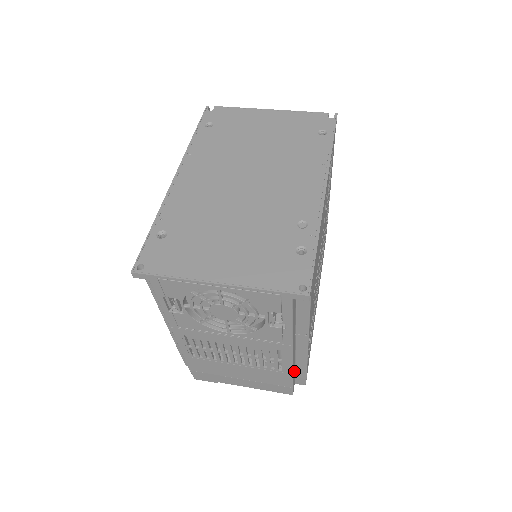
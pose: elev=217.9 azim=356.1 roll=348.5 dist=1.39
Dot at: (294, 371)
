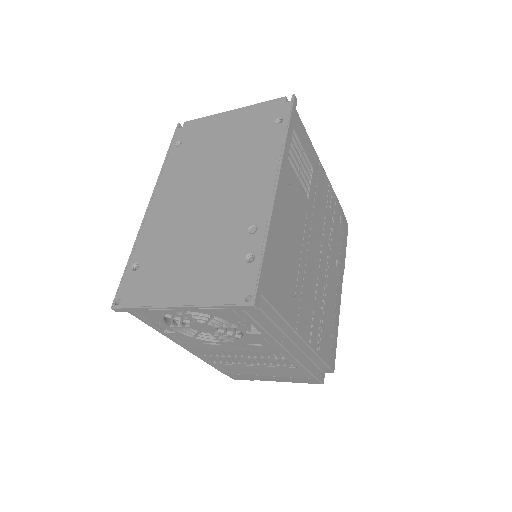
Dot at: (309, 364)
